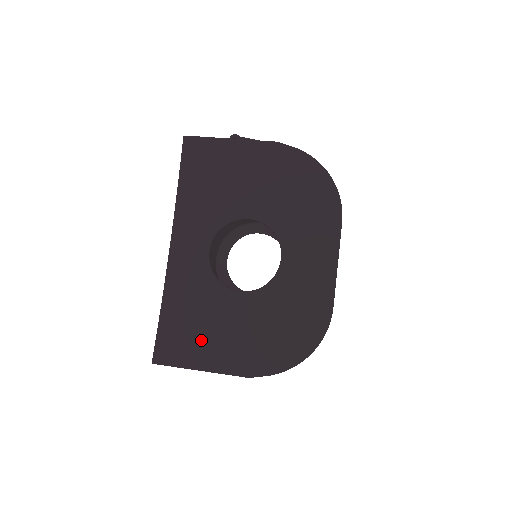
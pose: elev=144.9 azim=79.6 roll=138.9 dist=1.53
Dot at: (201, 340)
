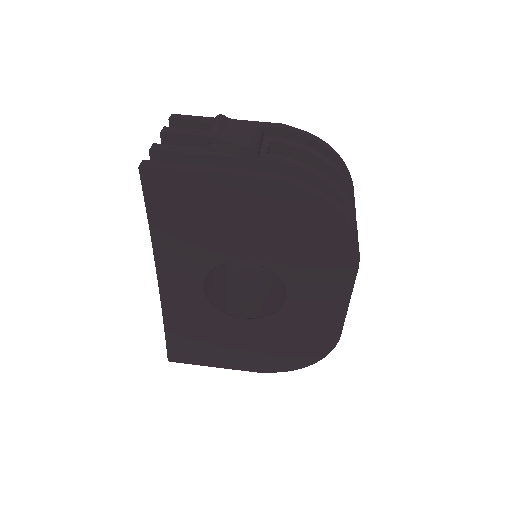
Dot at: (210, 350)
